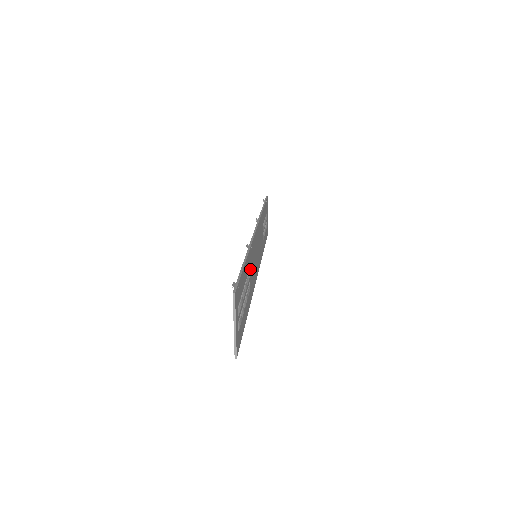
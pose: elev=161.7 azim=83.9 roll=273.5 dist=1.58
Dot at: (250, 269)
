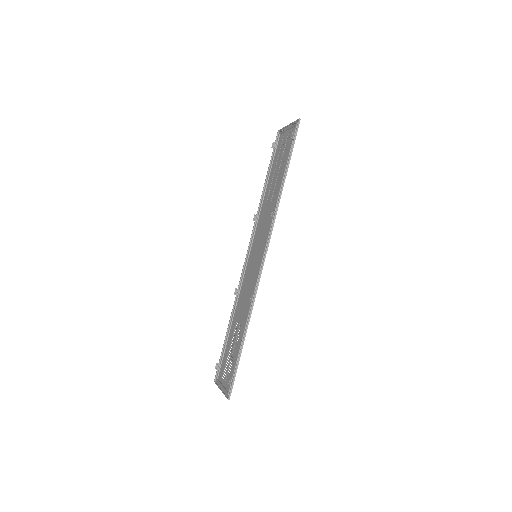
Dot at: (265, 210)
